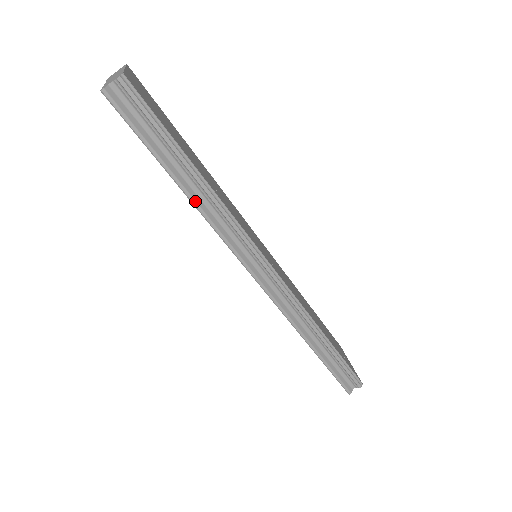
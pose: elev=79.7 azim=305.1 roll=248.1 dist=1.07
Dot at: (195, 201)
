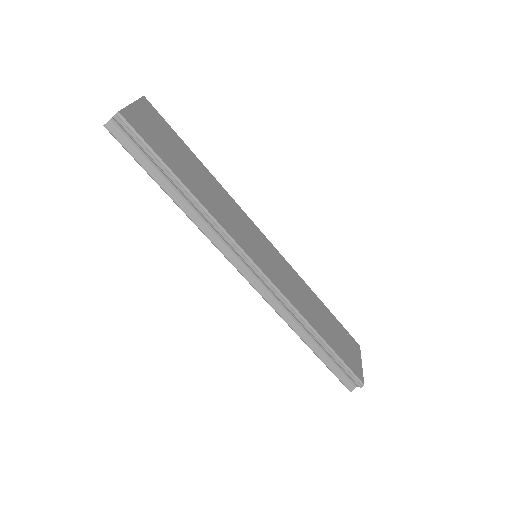
Dot at: (184, 210)
